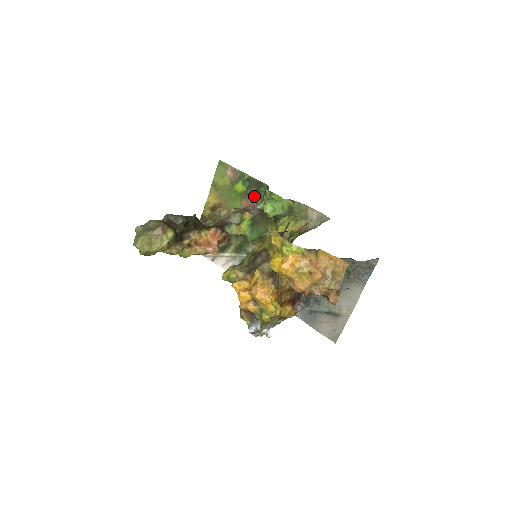
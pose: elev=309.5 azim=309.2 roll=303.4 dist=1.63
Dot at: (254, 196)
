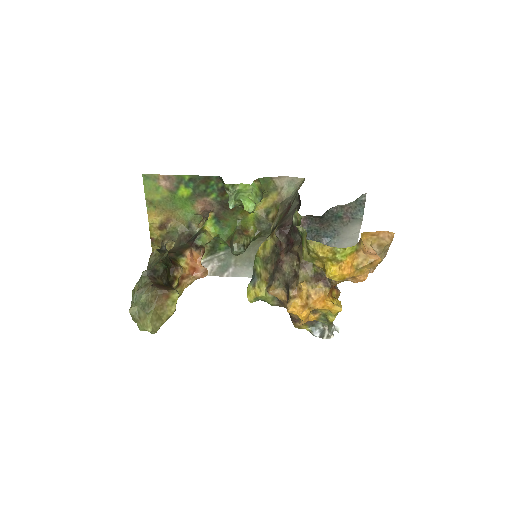
Dot at: (206, 193)
